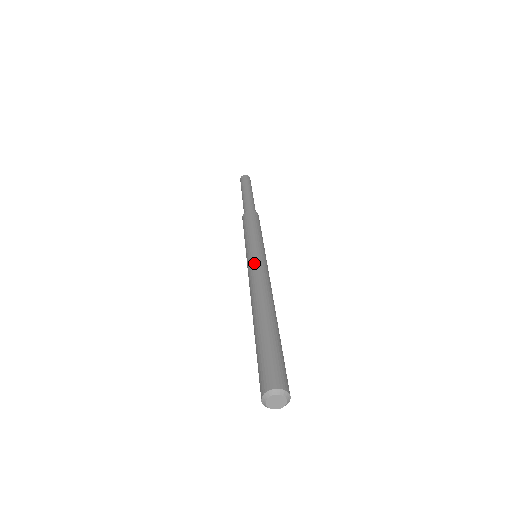
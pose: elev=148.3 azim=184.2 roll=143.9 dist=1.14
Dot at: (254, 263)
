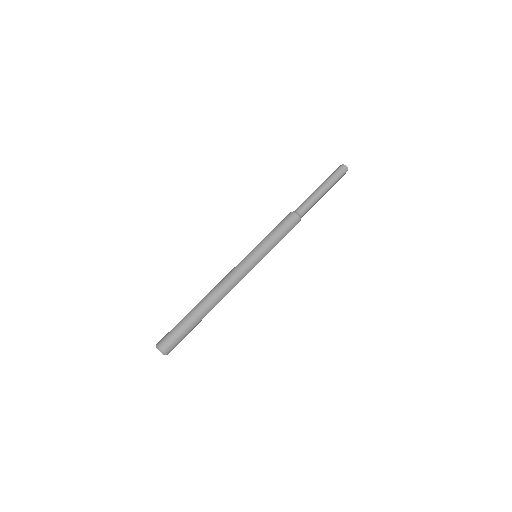
Dot at: (240, 265)
